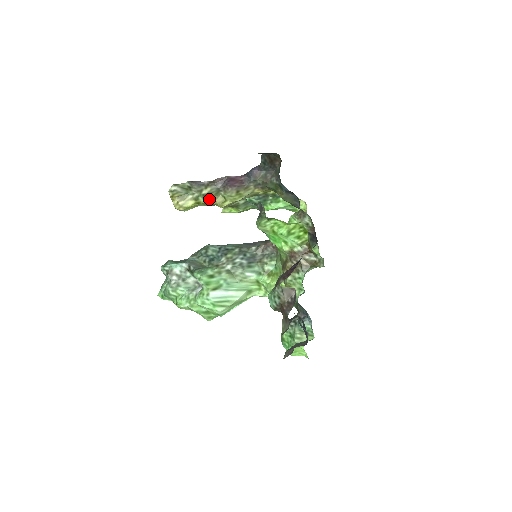
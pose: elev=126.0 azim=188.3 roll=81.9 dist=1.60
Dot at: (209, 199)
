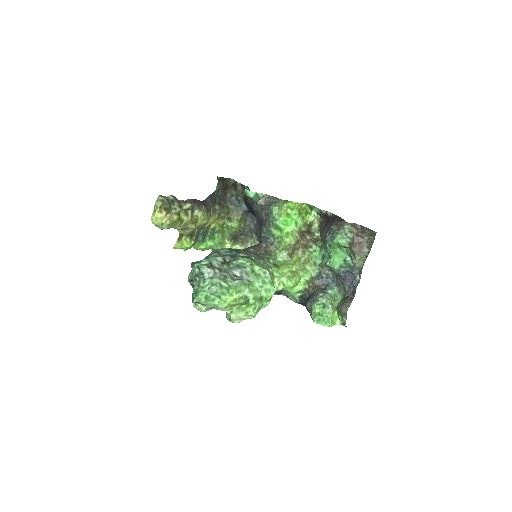
Dot at: (190, 215)
